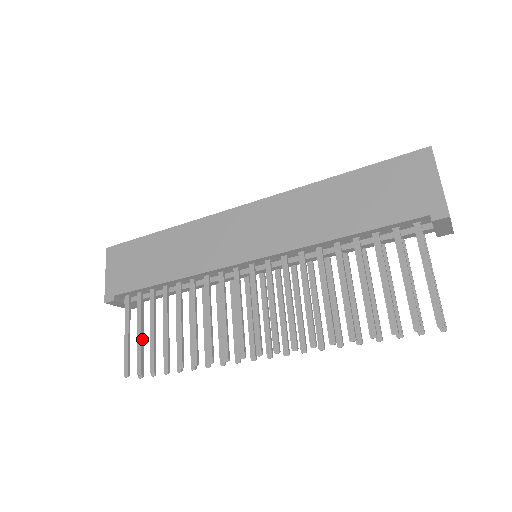
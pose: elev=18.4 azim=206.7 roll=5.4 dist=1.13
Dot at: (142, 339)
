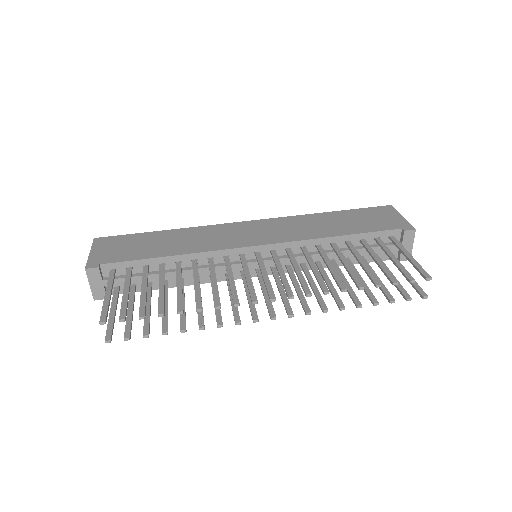
Dot at: (128, 297)
